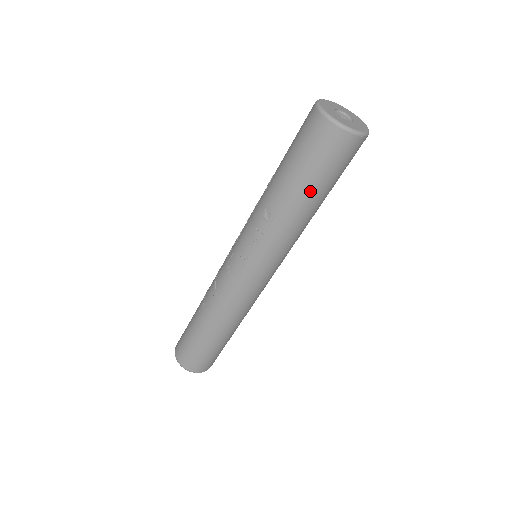
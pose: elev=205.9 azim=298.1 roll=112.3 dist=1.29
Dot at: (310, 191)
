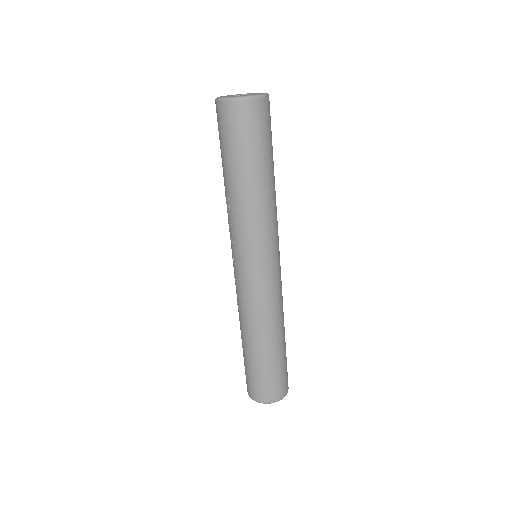
Dot at: (236, 166)
